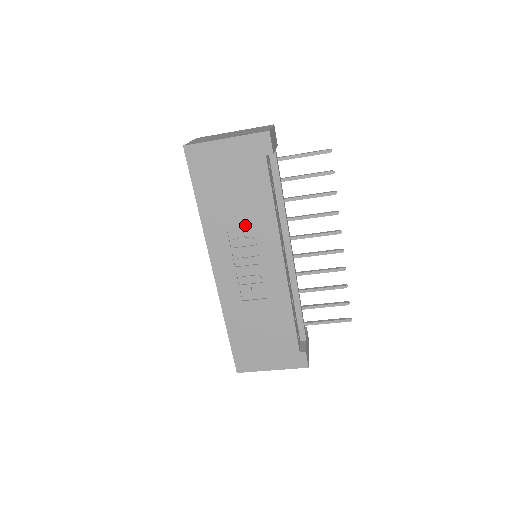
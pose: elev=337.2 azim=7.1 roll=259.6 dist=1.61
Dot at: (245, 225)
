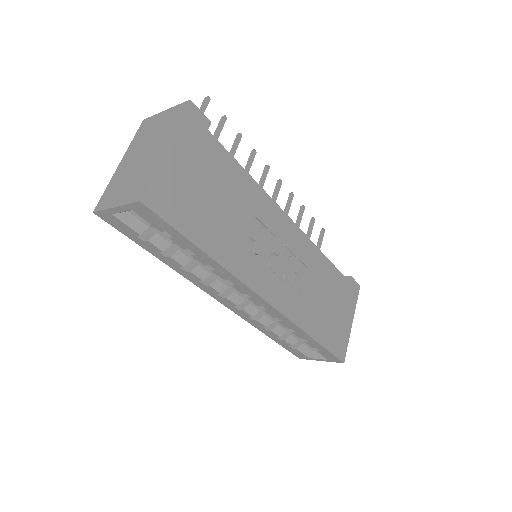
Dot at: (249, 222)
